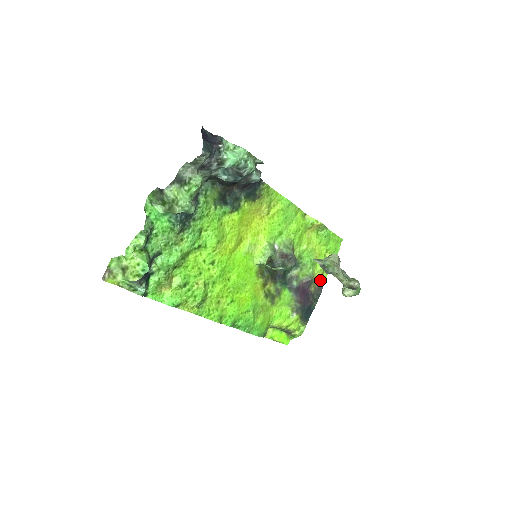
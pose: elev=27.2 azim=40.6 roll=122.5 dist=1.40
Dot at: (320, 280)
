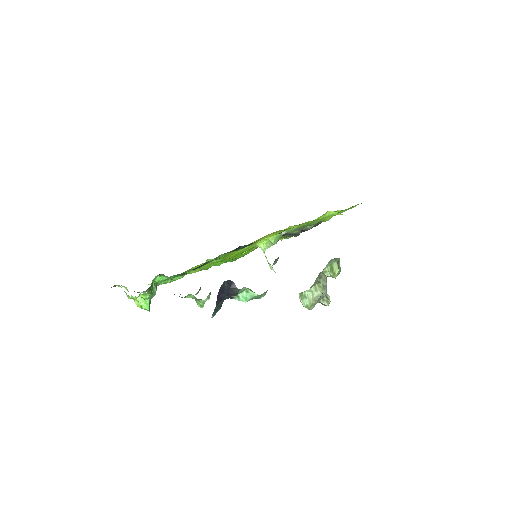
Dot at: occluded
